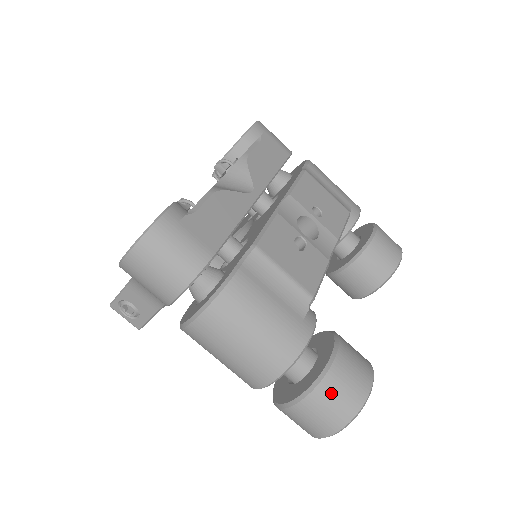
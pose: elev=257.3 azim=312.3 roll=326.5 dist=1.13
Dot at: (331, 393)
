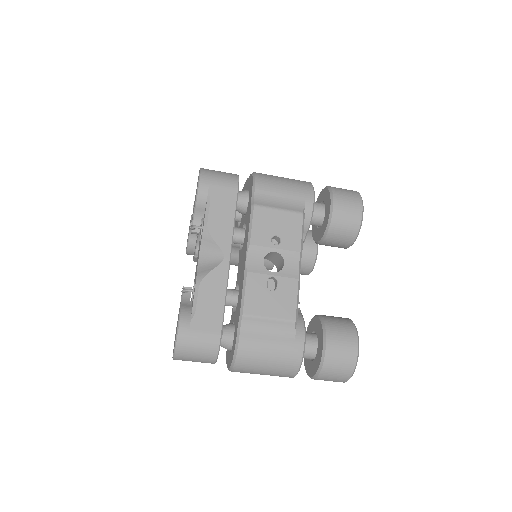
Dot at: (332, 369)
